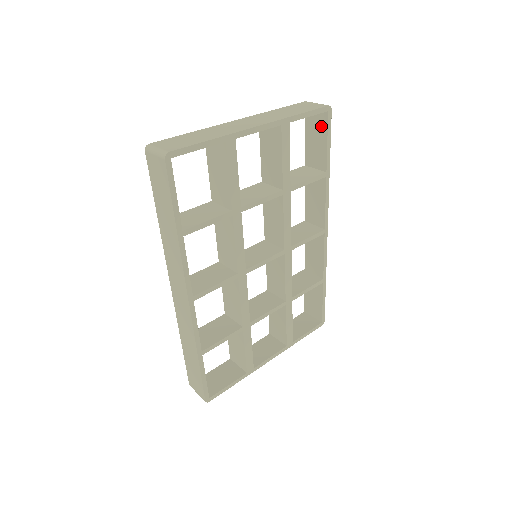
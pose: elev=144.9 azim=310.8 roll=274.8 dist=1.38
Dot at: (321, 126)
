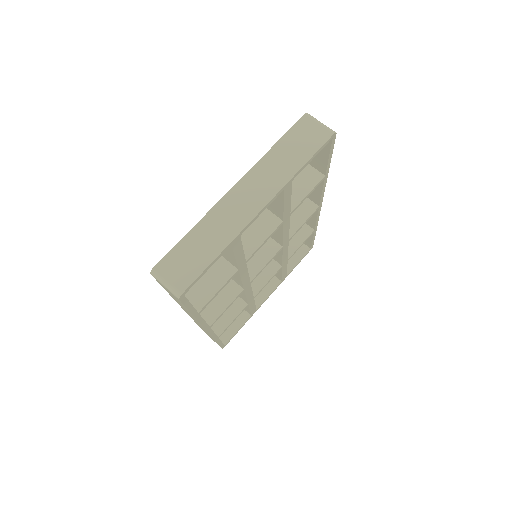
Dot at: occluded
